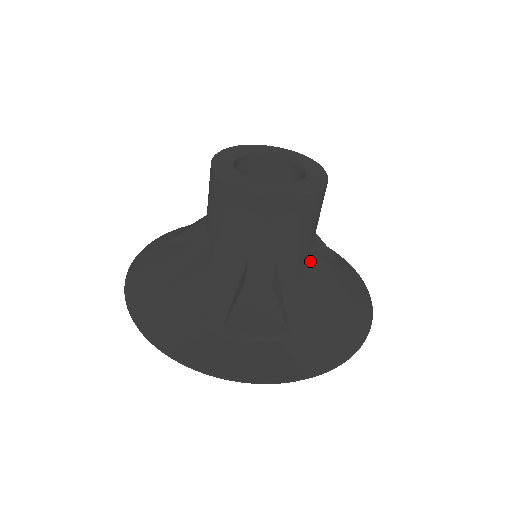
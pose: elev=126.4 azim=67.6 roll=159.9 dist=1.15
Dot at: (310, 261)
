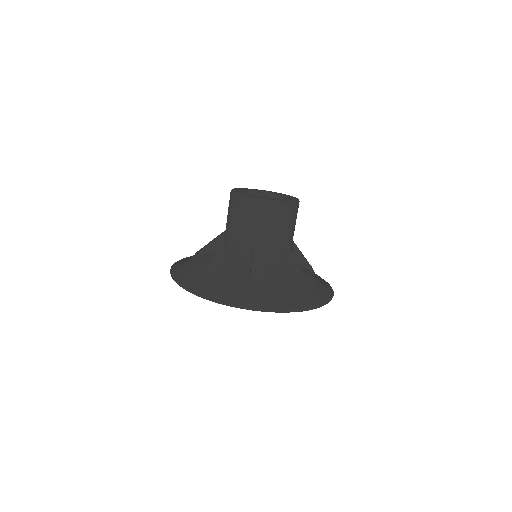
Dot at: (281, 254)
